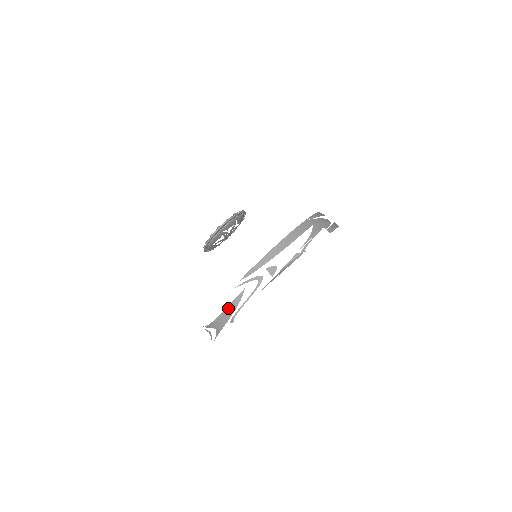
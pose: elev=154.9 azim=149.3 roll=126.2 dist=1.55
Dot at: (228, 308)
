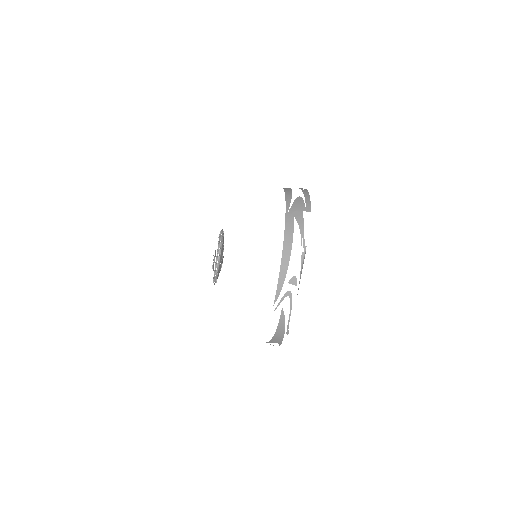
Dot at: (278, 327)
